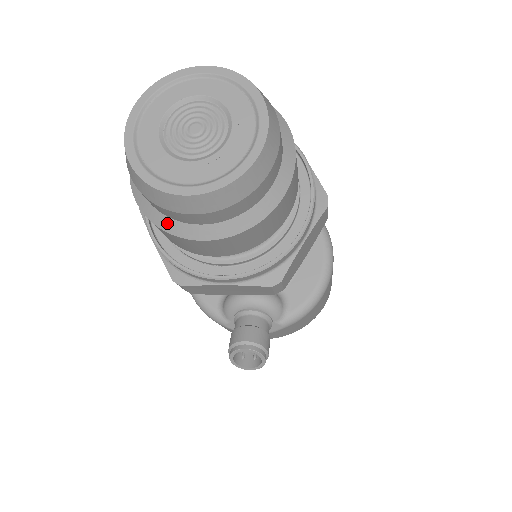
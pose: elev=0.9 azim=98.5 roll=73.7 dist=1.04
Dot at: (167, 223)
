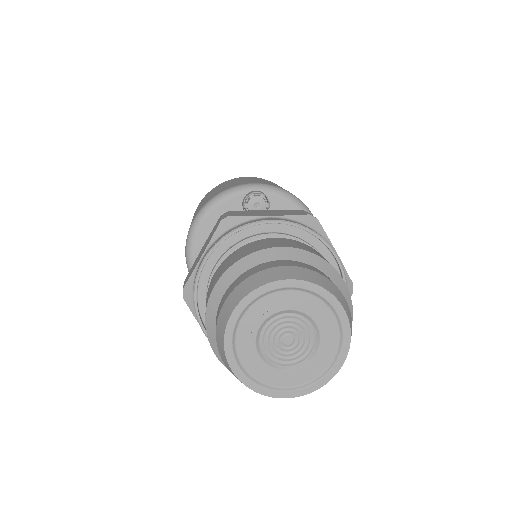
Dot at: occluded
